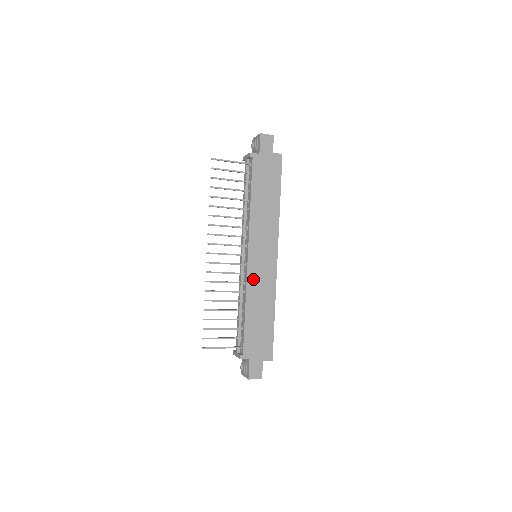
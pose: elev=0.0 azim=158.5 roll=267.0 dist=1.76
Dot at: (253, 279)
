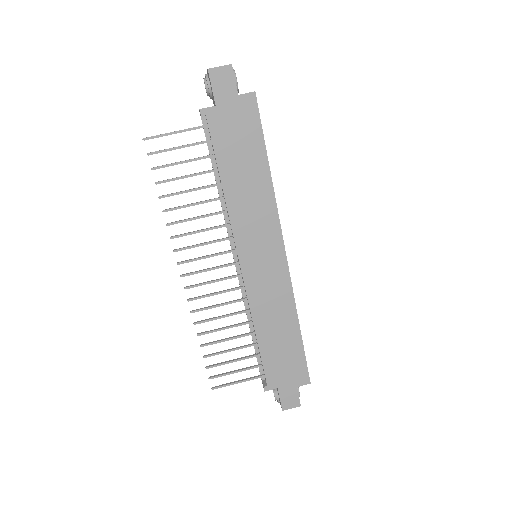
Dot at: (256, 293)
